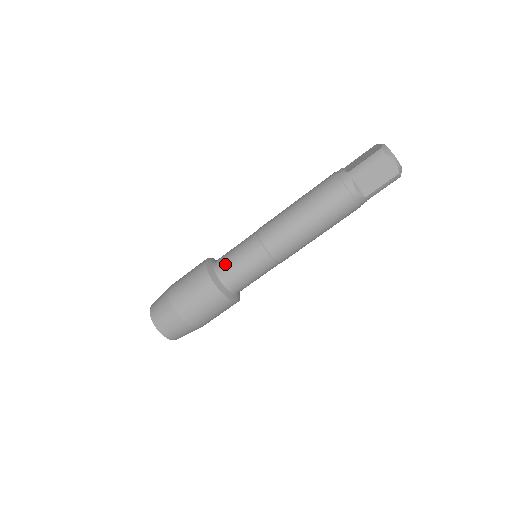
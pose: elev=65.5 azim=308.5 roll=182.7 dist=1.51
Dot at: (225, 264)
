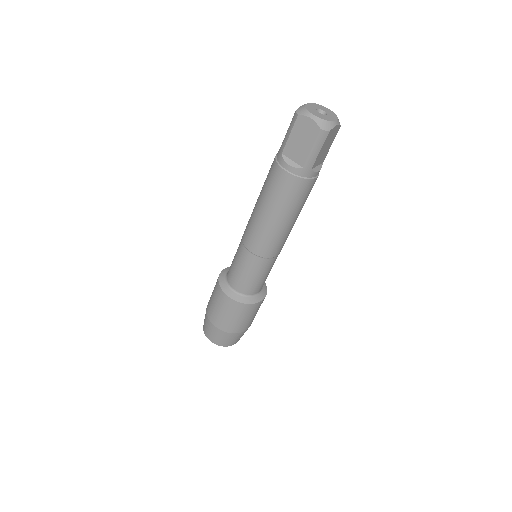
Dot at: (229, 270)
